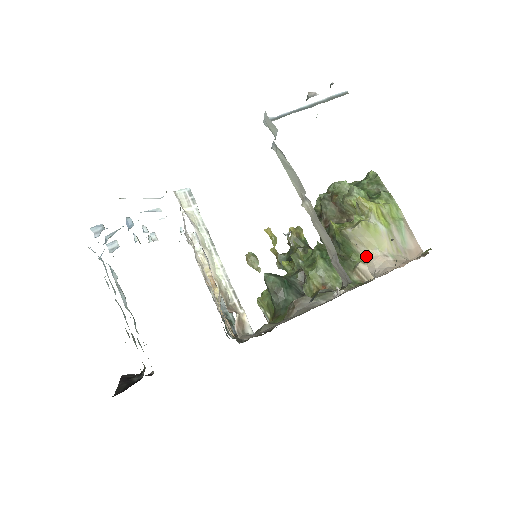
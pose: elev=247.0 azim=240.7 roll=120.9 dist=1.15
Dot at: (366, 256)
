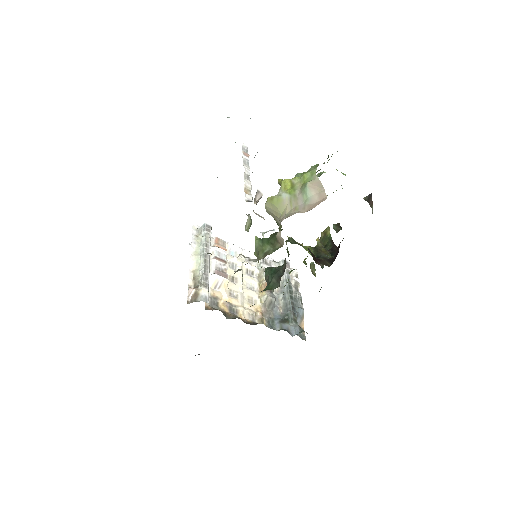
Dot at: occluded
